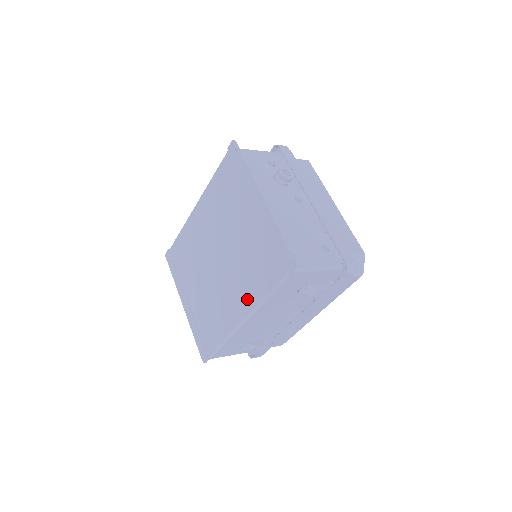
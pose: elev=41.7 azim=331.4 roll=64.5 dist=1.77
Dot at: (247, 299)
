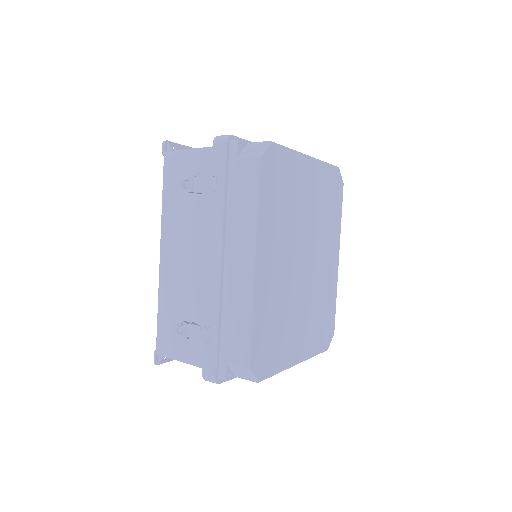
Dot at: occluded
